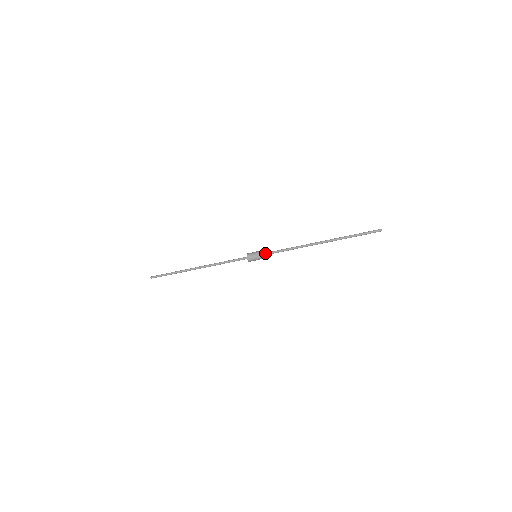
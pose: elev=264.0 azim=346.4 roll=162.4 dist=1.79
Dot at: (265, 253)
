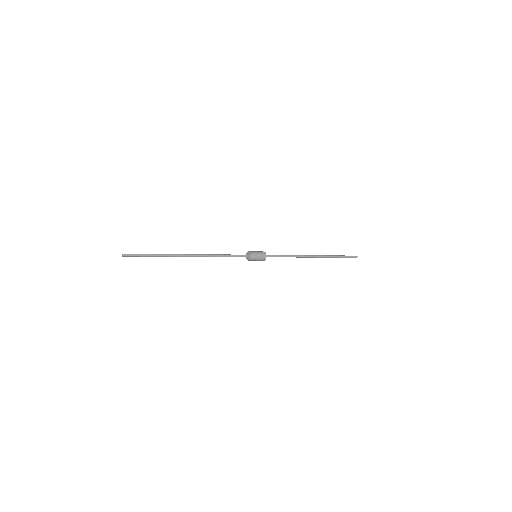
Dot at: (266, 256)
